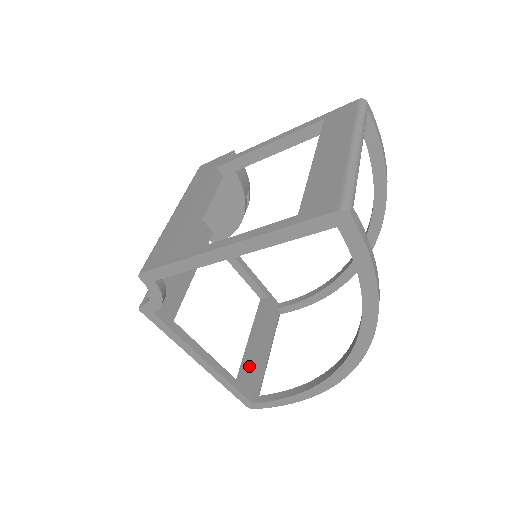
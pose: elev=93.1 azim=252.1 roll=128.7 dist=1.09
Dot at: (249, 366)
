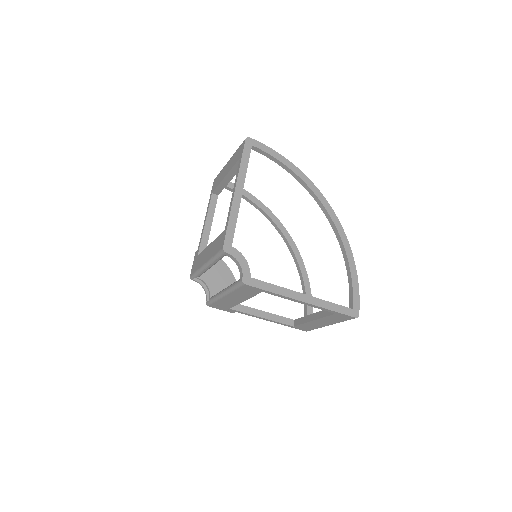
Dot at: occluded
